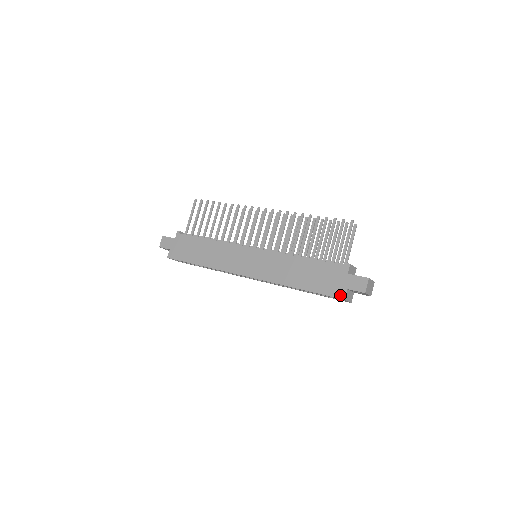
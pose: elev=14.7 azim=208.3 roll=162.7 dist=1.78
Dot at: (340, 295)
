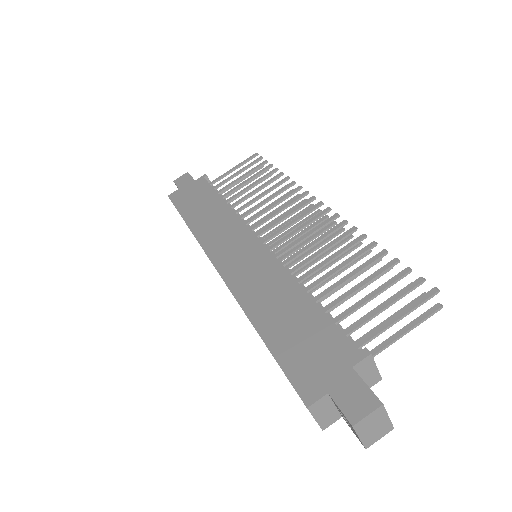
Dot at: (307, 393)
